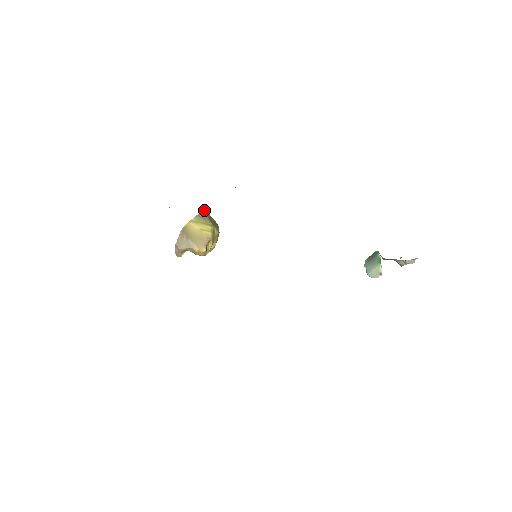
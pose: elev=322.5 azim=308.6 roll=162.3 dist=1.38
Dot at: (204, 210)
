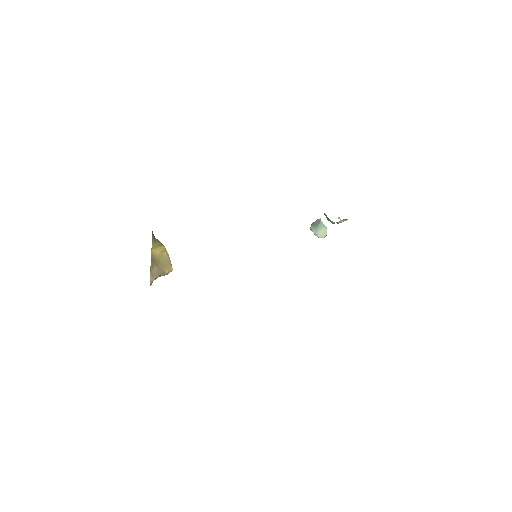
Dot at: (152, 233)
